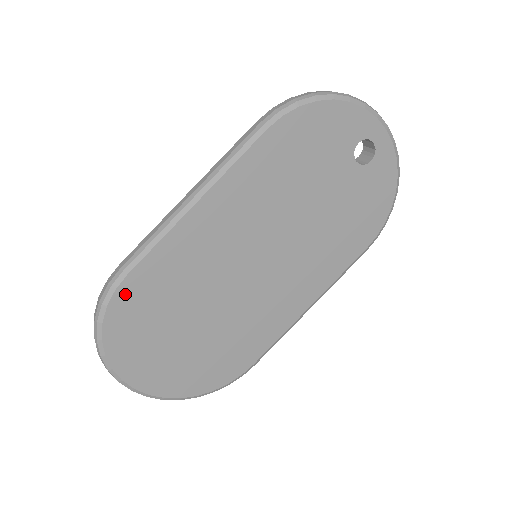
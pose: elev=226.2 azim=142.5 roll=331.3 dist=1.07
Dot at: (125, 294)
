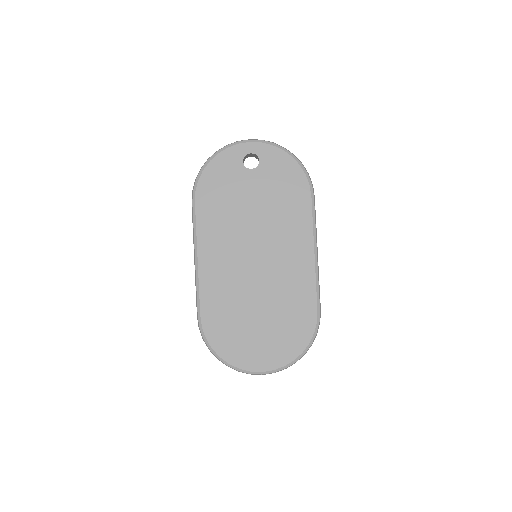
Dot at: (208, 326)
